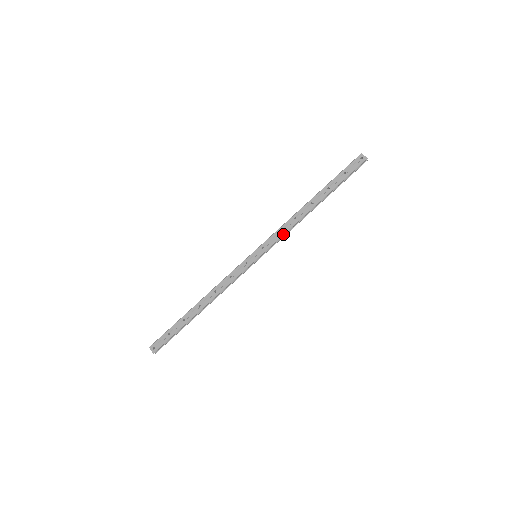
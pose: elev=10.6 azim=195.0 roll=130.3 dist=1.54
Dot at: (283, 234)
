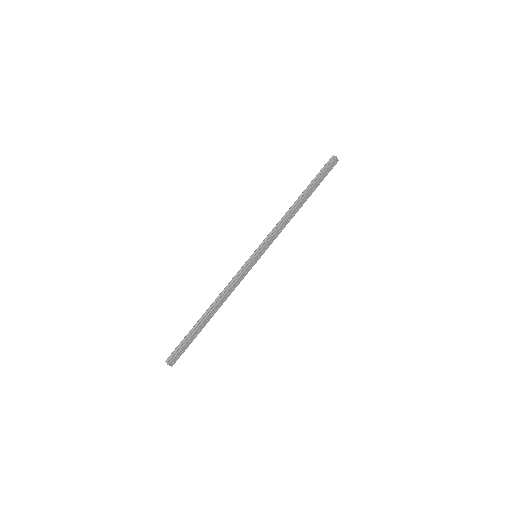
Dot at: occluded
